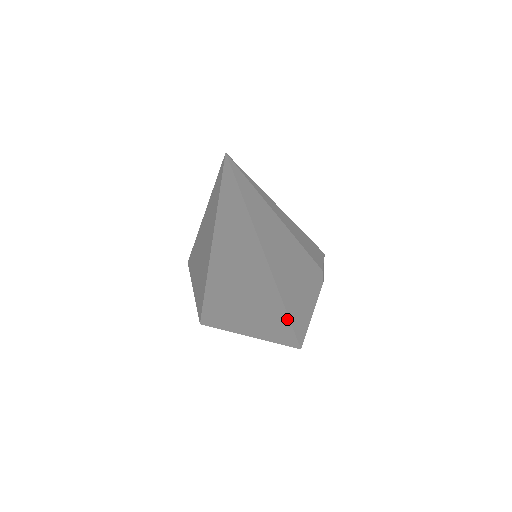
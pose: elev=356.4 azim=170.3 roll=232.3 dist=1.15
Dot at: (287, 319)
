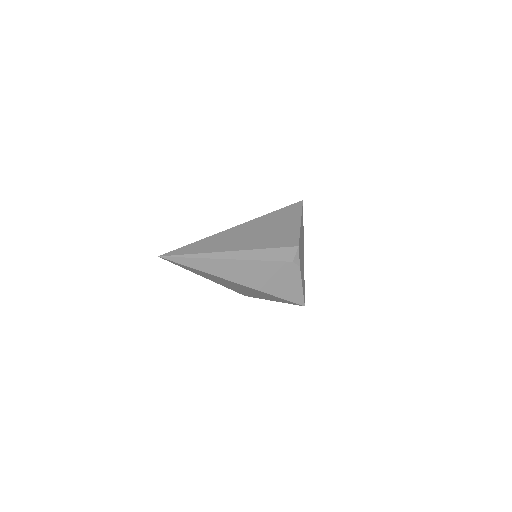
Dot at: occluded
